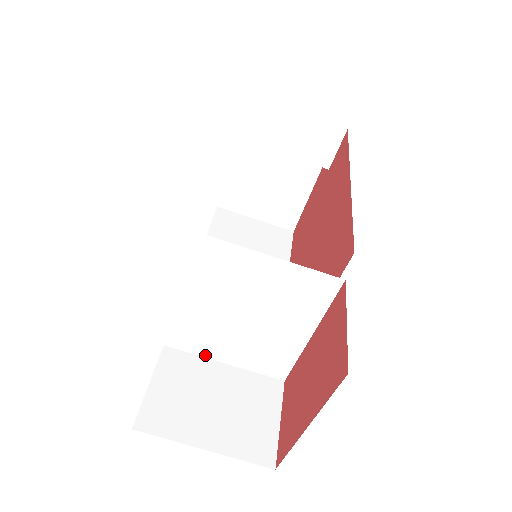
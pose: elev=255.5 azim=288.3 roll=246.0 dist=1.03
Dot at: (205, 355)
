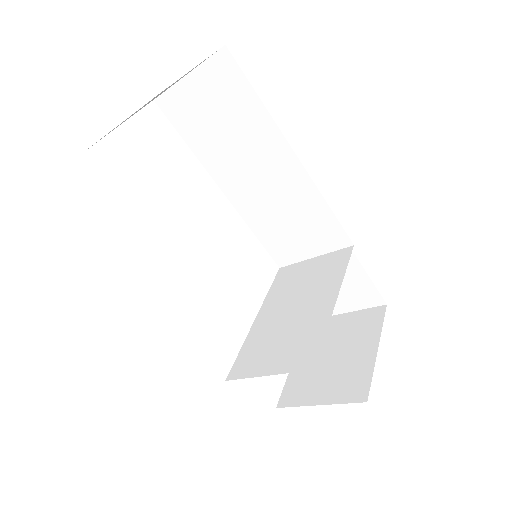
Dot at: (298, 272)
